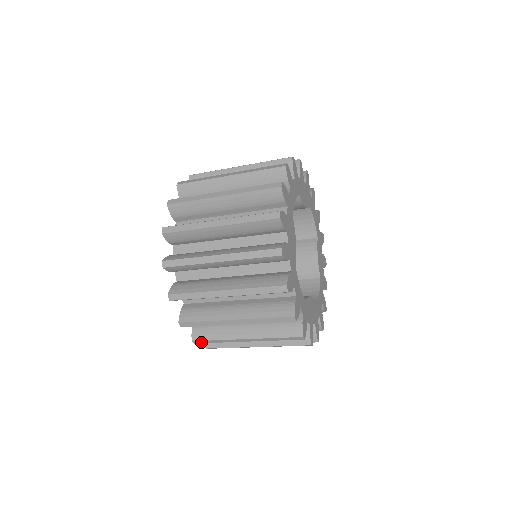
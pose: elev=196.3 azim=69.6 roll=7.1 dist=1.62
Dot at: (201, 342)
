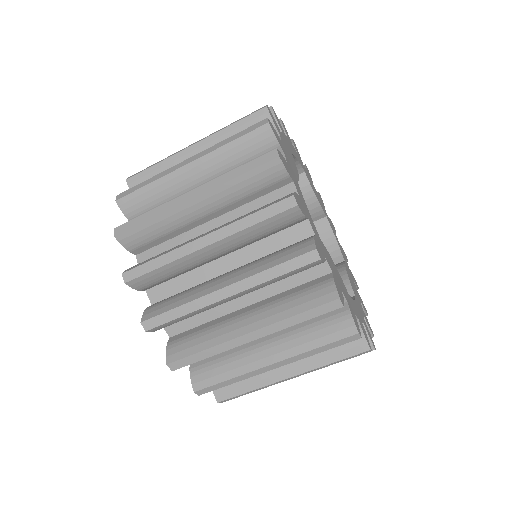
Dot at: (155, 323)
